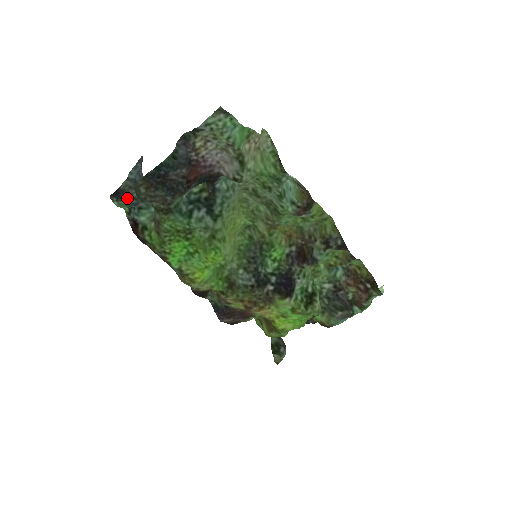
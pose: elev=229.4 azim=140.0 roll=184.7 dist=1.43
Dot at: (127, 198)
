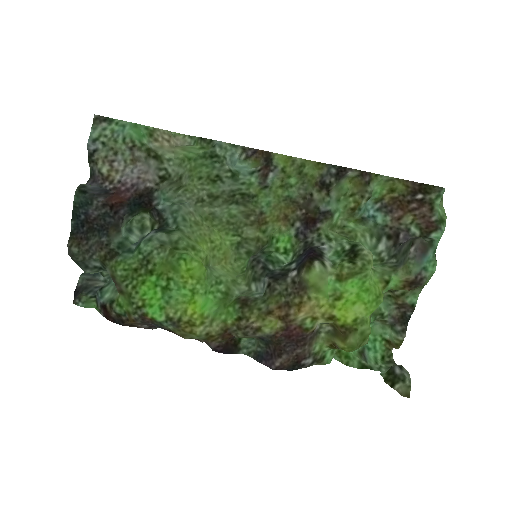
Dot at: (88, 290)
